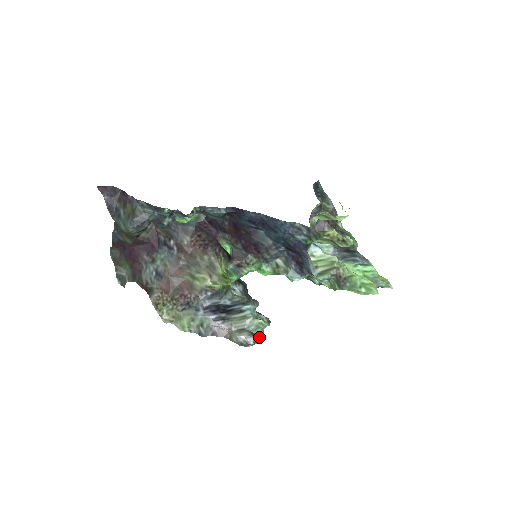
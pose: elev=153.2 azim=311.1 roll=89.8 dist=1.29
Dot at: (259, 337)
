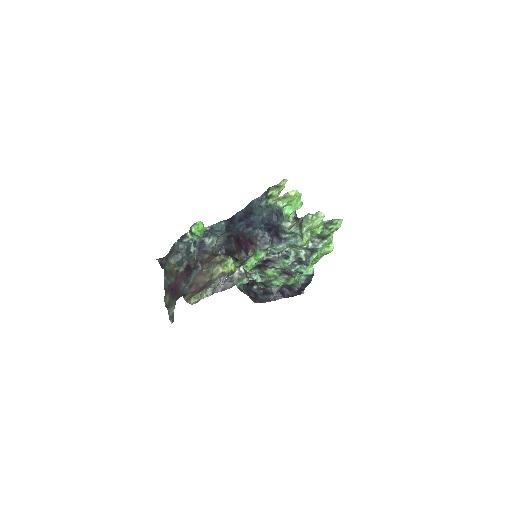
Dot at: (252, 275)
